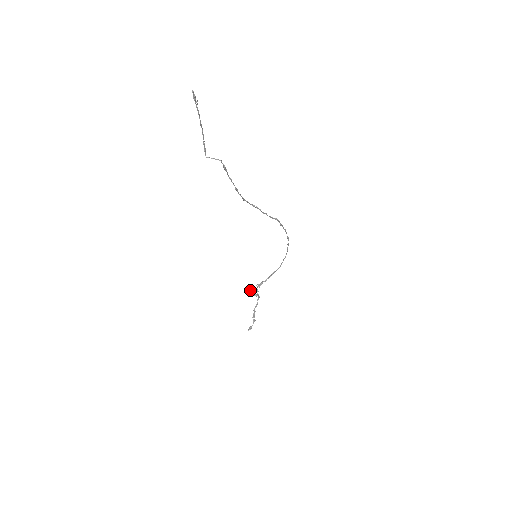
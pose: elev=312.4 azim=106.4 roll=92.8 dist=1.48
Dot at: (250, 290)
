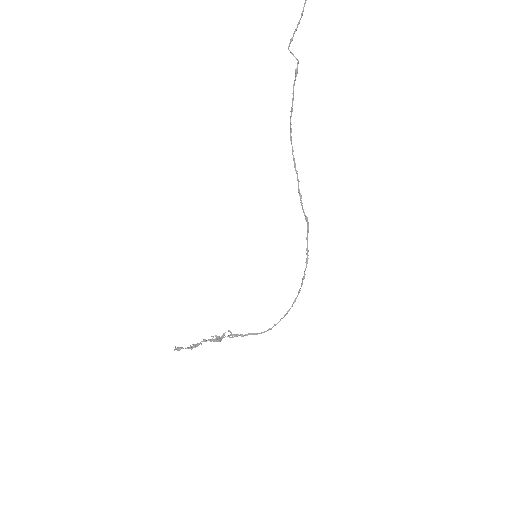
Dot at: (217, 336)
